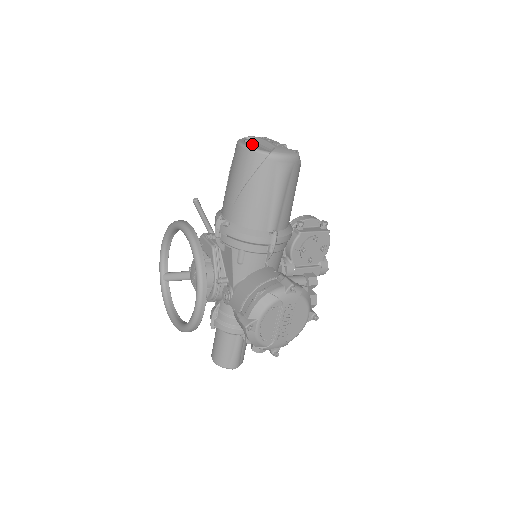
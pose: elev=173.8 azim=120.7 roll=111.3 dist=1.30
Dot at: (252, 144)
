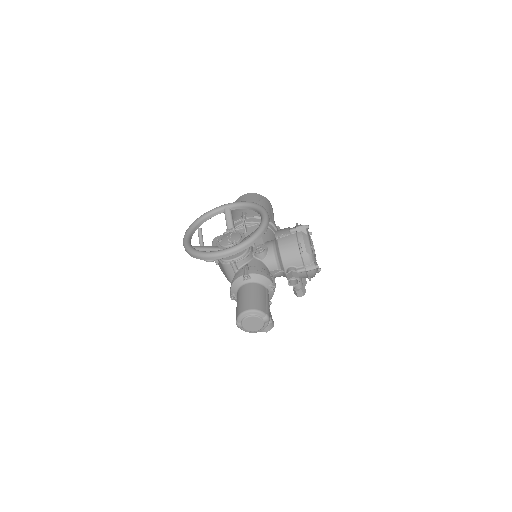
Dot at: occluded
